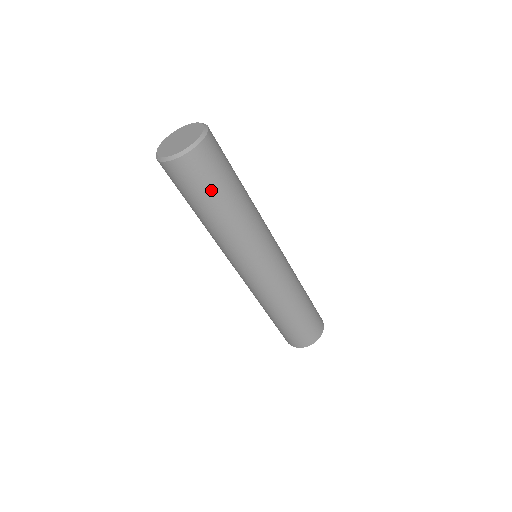
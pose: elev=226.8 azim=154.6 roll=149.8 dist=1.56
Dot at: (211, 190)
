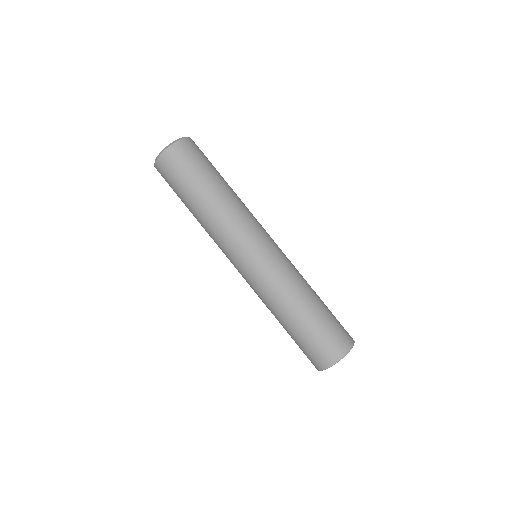
Dot at: (191, 177)
